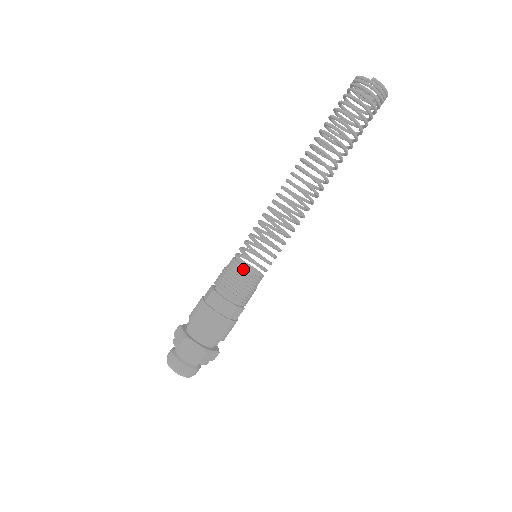
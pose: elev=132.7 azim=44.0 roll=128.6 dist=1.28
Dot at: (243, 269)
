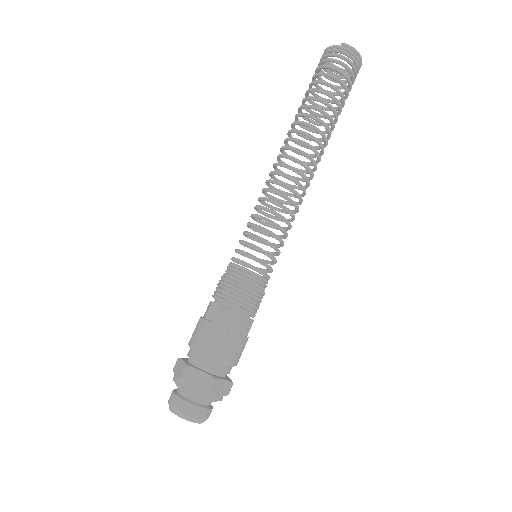
Dot at: (243, 268)
